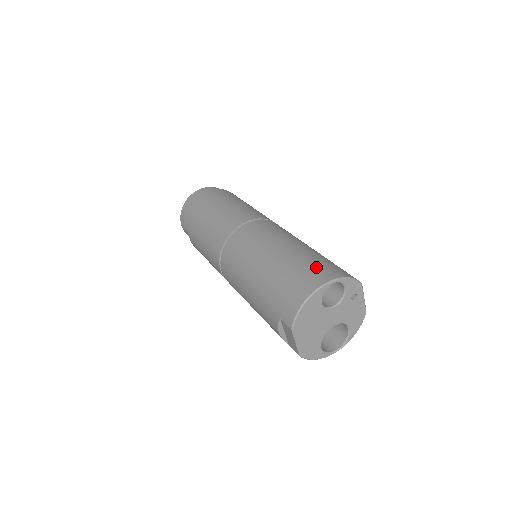
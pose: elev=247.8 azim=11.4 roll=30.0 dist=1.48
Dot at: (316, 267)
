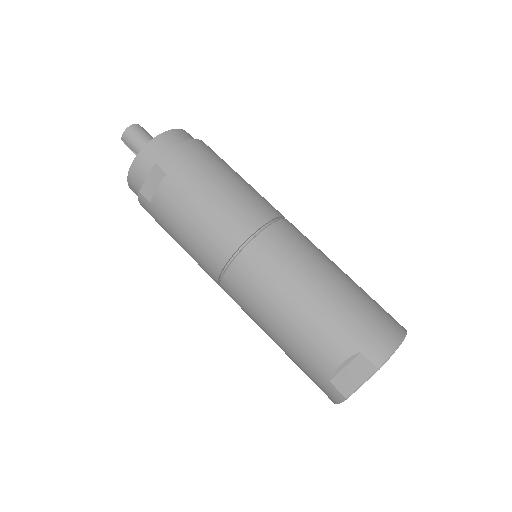
Dot at: occluded
